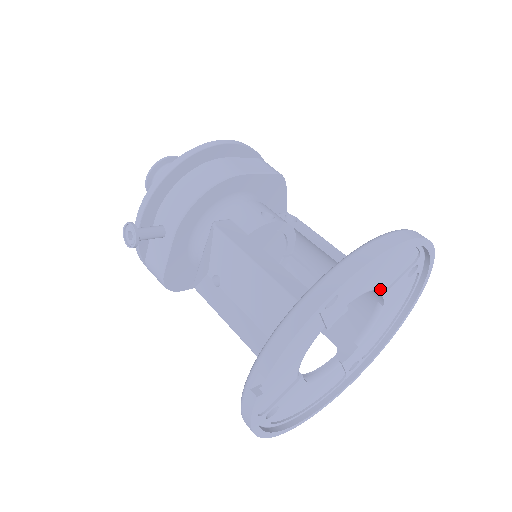
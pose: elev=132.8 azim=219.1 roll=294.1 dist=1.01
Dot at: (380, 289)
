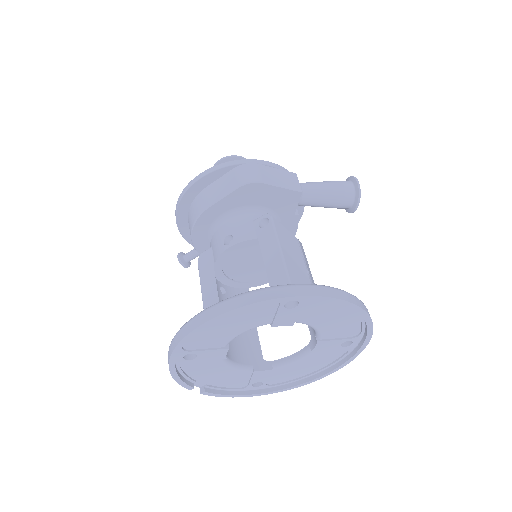
Dot at: occluded
